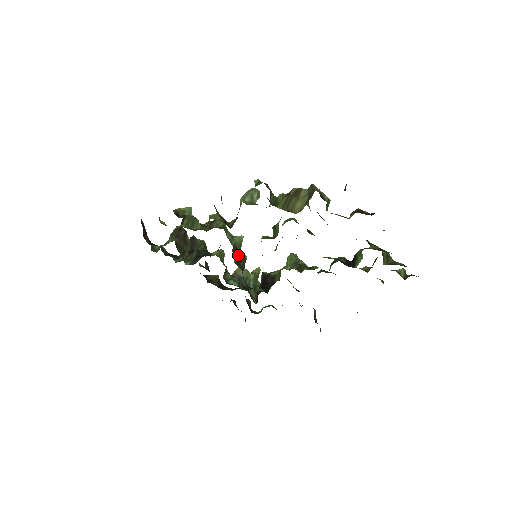
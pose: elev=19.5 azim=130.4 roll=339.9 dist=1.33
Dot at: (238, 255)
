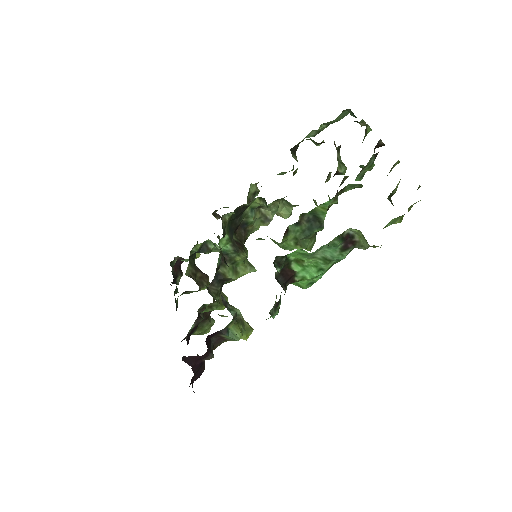
Dot at: (240, 242)
